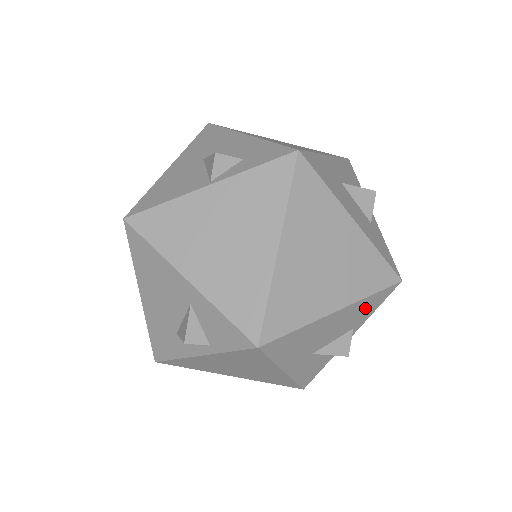
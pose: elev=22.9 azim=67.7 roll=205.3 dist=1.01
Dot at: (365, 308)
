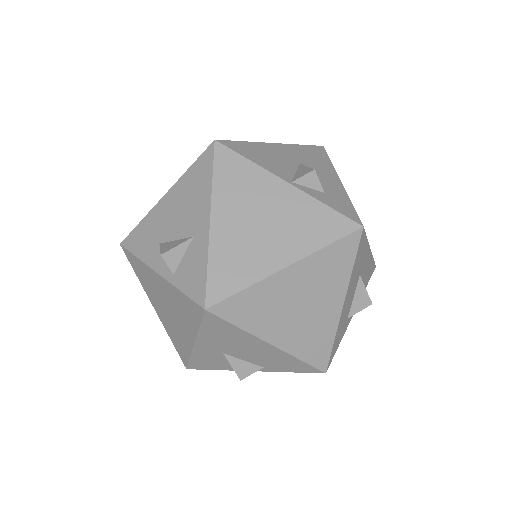
Dot at: (286, 363)
